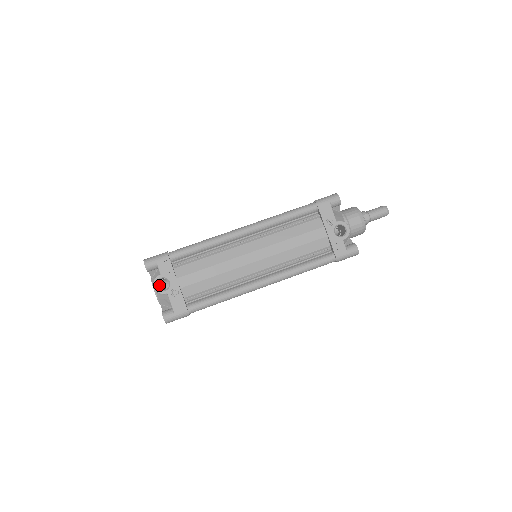
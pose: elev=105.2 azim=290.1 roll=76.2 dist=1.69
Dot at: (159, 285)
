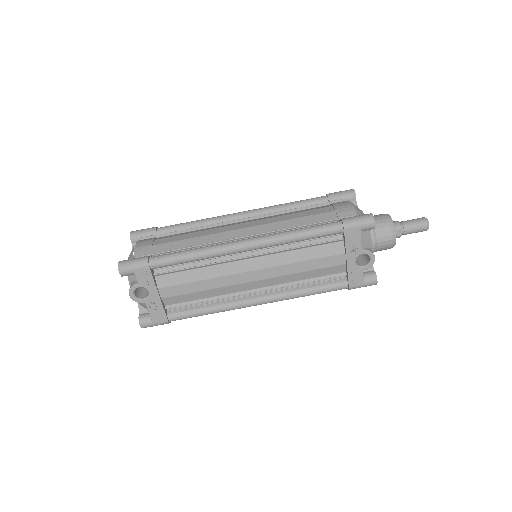
Dot at: occluded
